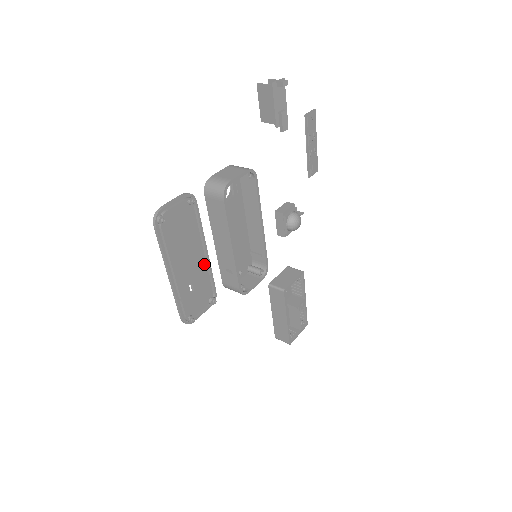
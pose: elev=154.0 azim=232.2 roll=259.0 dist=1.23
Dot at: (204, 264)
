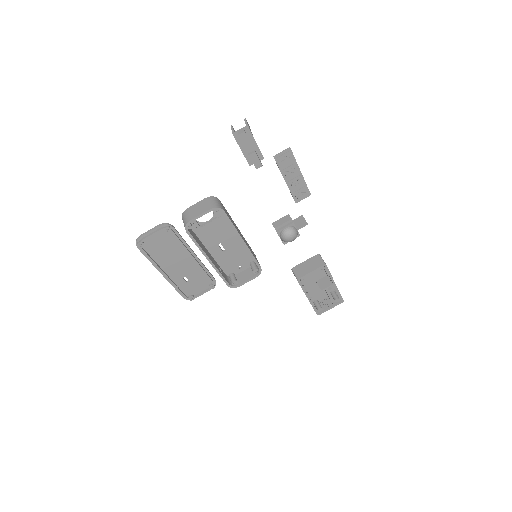
Dot at: (196, 264)
